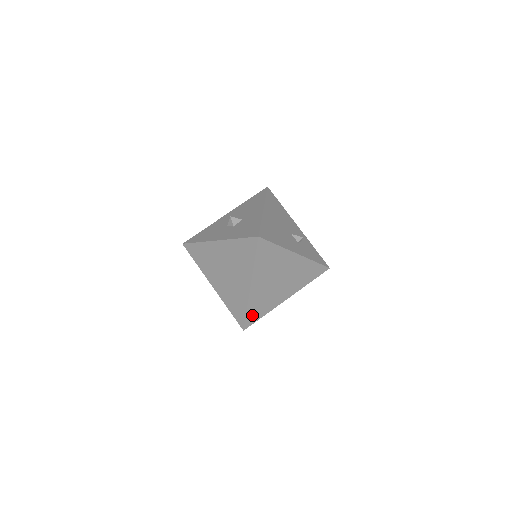
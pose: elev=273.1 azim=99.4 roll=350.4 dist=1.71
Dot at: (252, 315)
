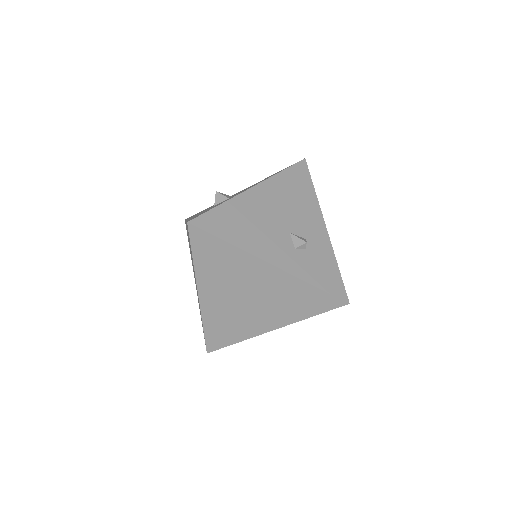
Dot at: (215, 336)
